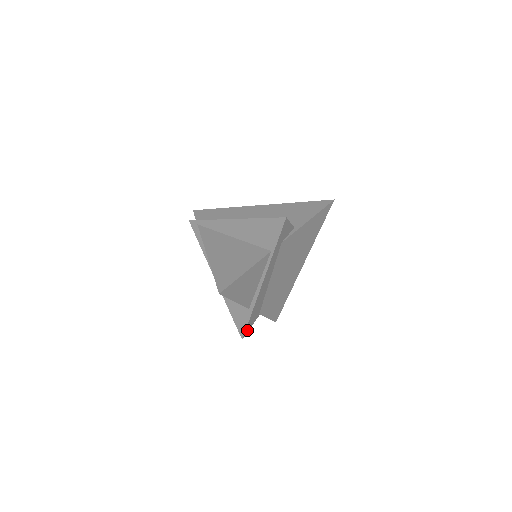
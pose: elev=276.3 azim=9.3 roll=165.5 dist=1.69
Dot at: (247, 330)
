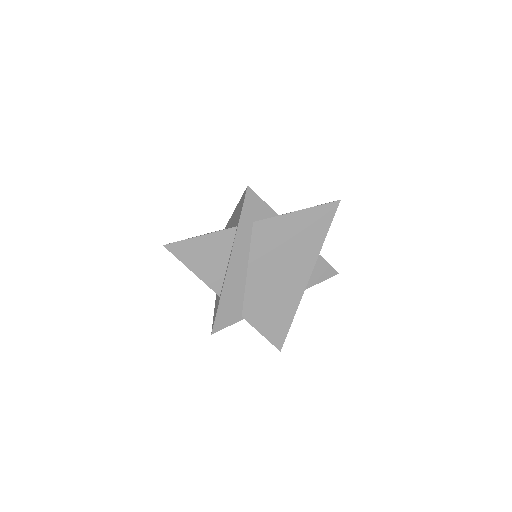
Dot at: (219, 326)
